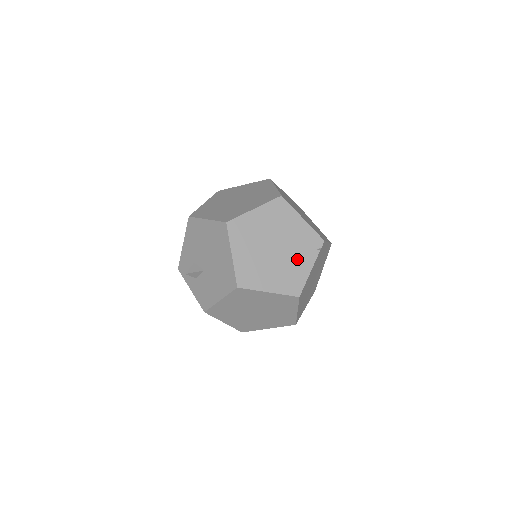
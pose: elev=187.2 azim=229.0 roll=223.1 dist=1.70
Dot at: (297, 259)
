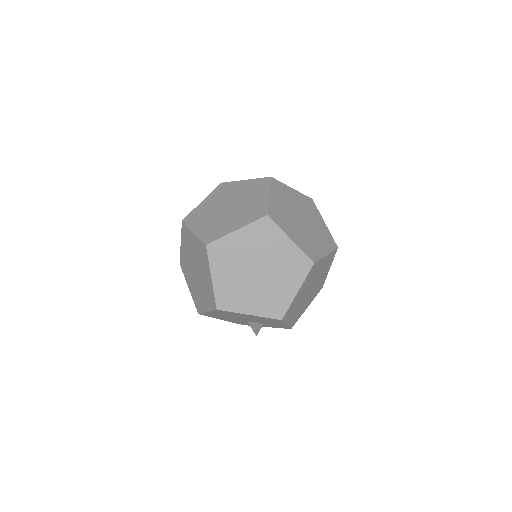
Dot at: (234, 219)
